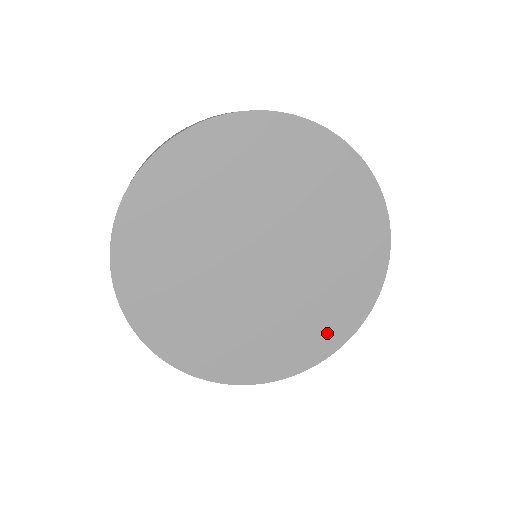
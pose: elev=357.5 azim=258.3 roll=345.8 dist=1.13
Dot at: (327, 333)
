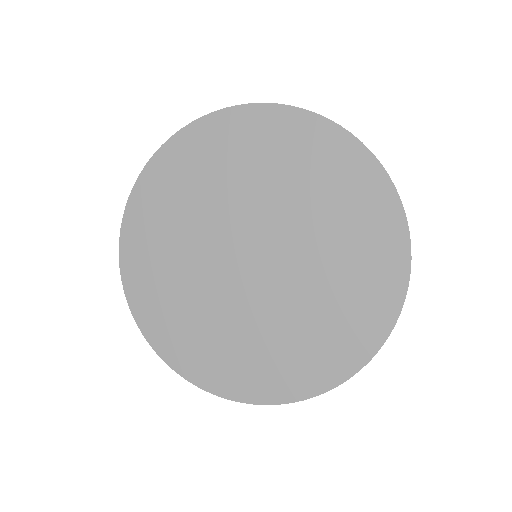
Dot at: (353, 335)
